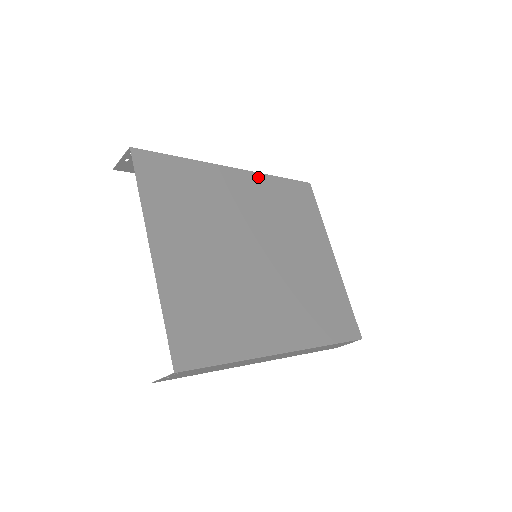
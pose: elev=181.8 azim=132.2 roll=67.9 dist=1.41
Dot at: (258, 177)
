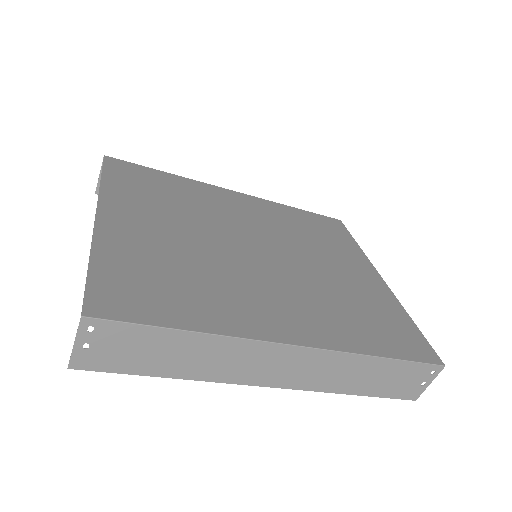
Dot at: (266, 202)
